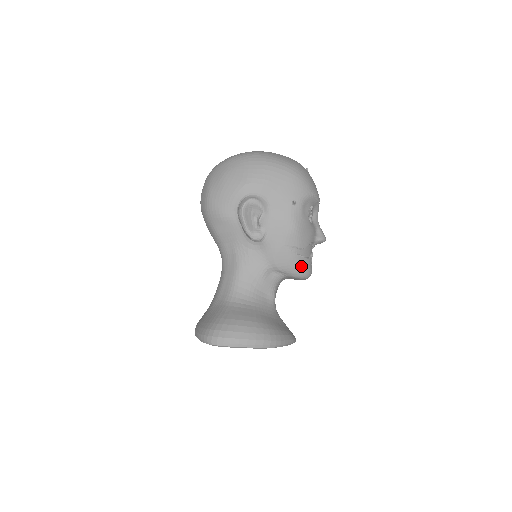
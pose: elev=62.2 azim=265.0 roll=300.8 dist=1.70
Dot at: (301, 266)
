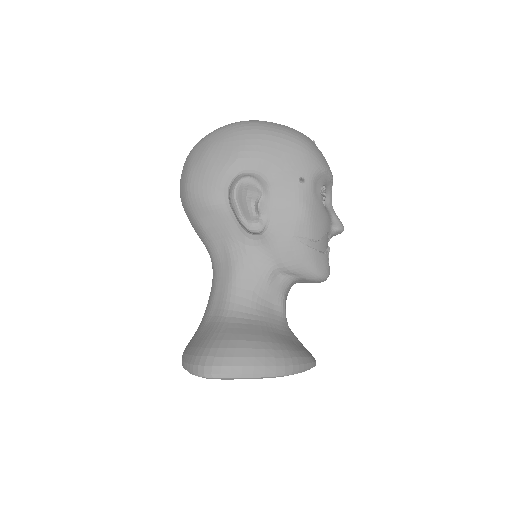
Dot at: (316, 264)
